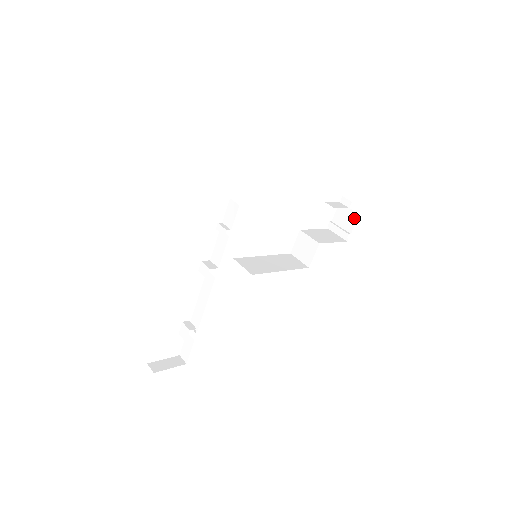
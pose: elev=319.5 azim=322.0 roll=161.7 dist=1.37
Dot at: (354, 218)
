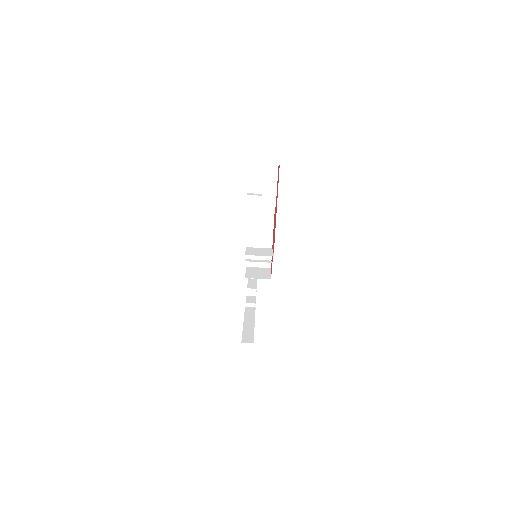
Dot at: occluded
